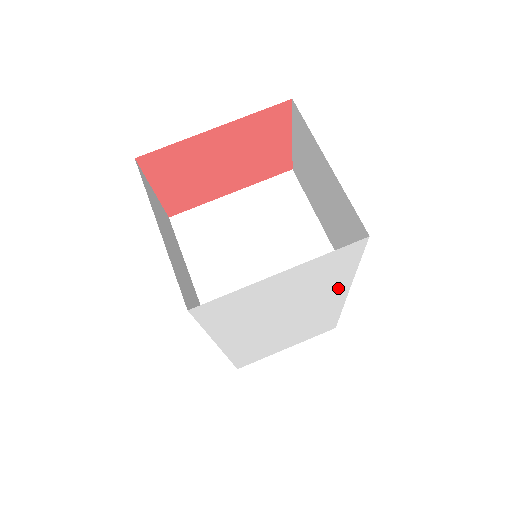
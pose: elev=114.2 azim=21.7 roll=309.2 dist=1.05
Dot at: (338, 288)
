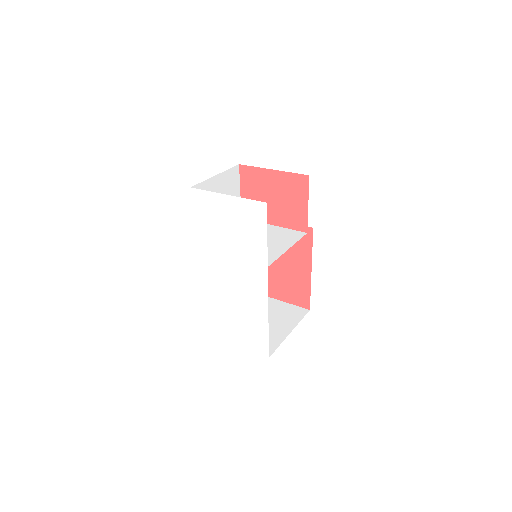
Dot at: (260, 263)
